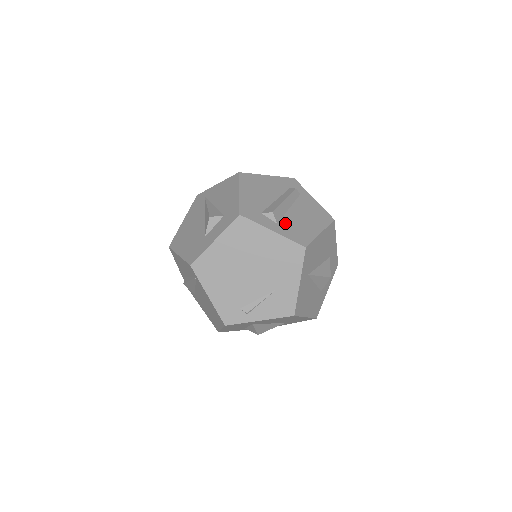
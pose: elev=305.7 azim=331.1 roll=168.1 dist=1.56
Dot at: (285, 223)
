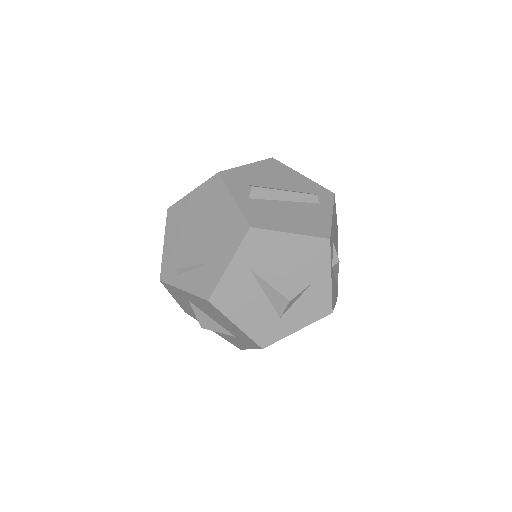
Dot at: (259, 203)
